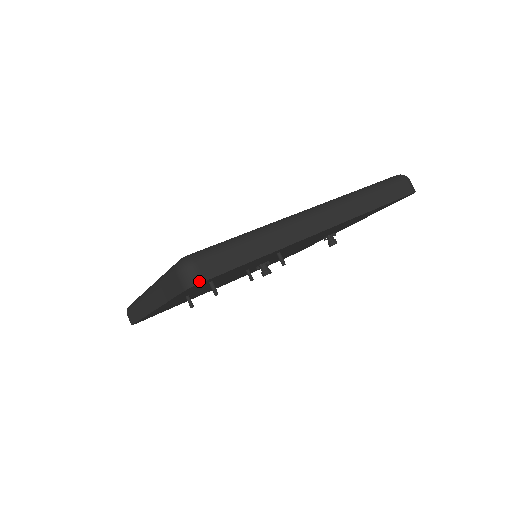
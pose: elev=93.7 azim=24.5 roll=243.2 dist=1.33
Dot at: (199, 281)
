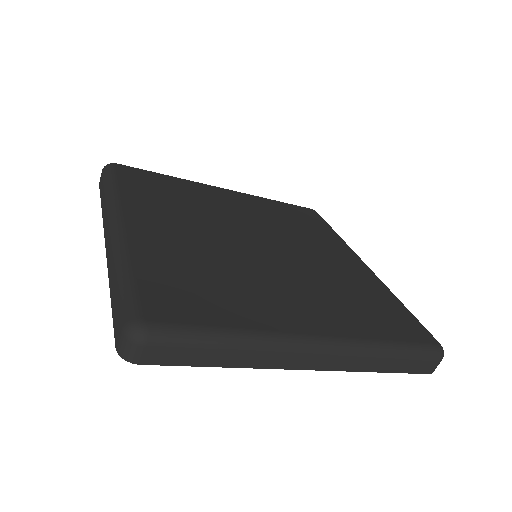
Dot at: (135, 361)
